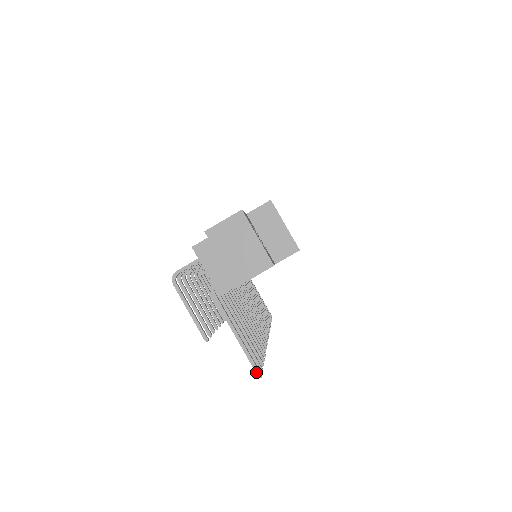
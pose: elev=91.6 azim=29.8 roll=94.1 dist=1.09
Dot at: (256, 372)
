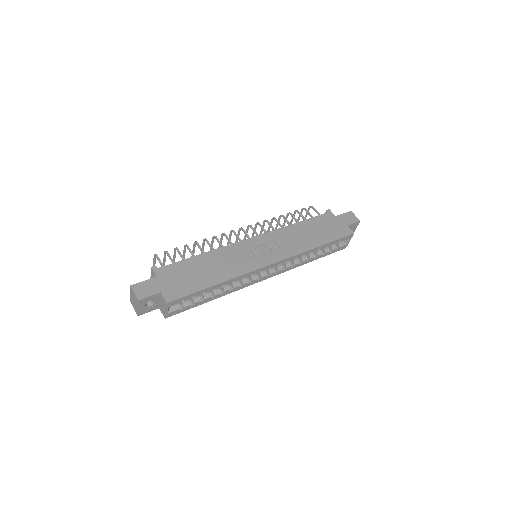
Dot at: occluded
